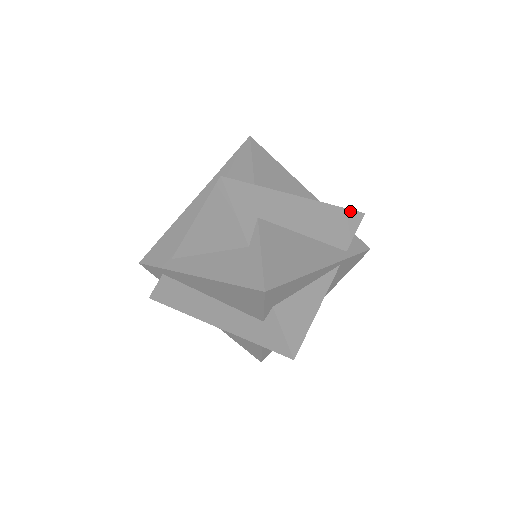
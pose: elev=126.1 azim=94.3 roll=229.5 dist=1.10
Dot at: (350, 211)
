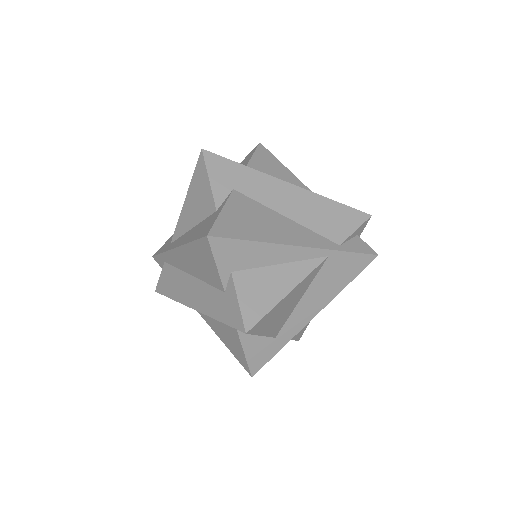
Dot at: (351, 209)
